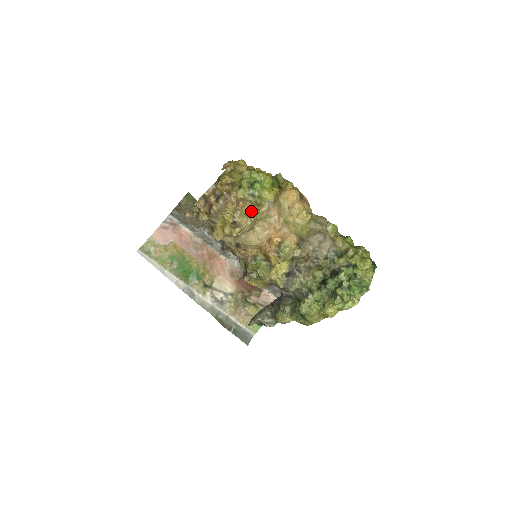
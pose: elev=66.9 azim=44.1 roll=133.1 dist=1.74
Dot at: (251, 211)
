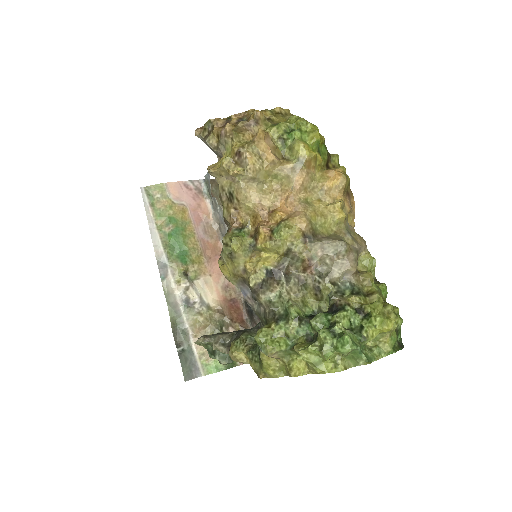
Dot at: (269, 154)
